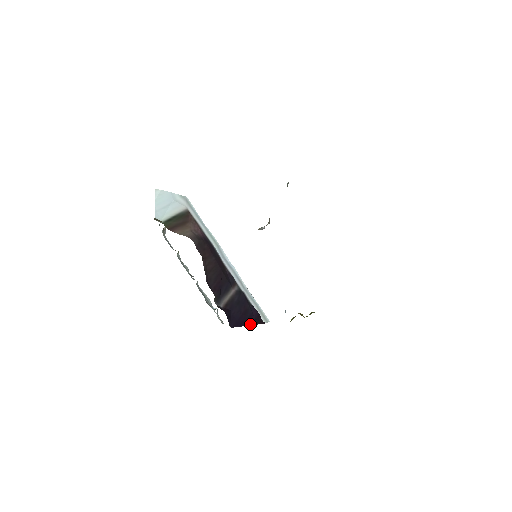
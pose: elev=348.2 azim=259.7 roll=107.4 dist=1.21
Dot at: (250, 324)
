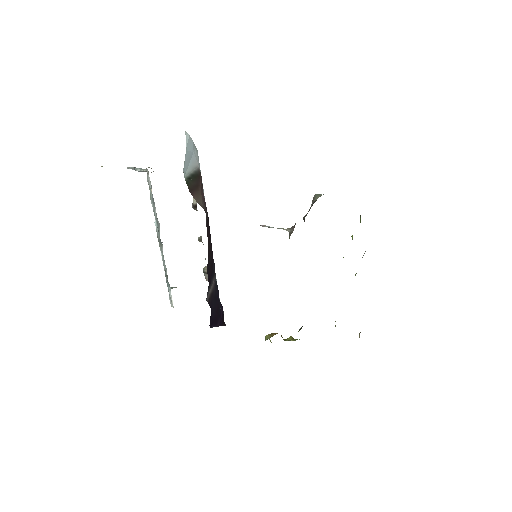
Dot at: (219, 325)
